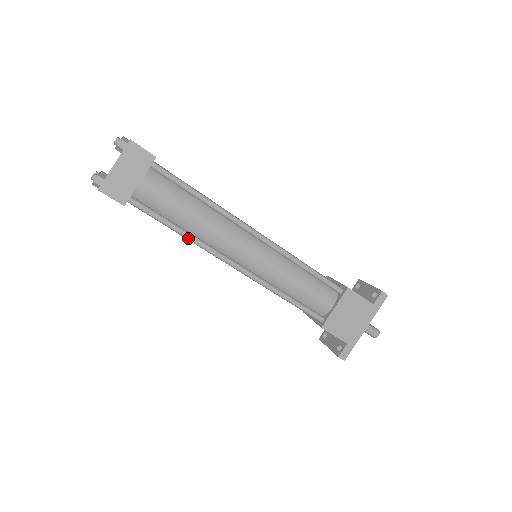
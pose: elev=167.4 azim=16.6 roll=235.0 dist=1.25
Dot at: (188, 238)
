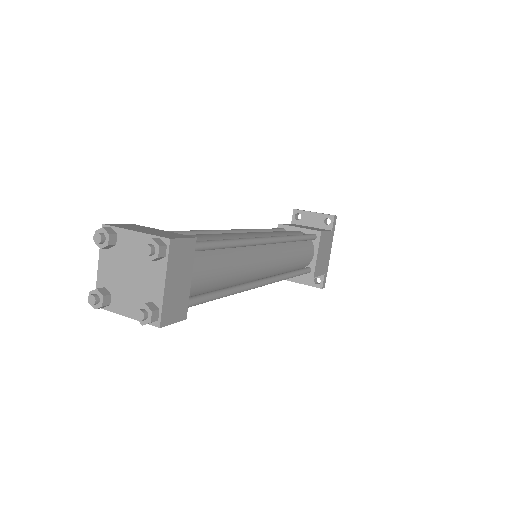
Dot at: (232, 294)
